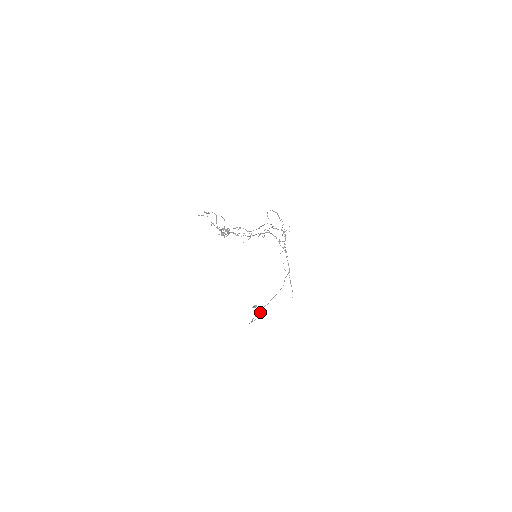
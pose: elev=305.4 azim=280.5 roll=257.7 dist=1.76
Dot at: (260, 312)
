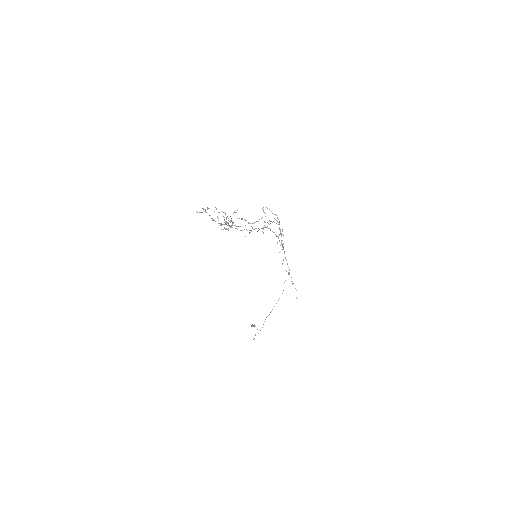
Dot at: occluded
